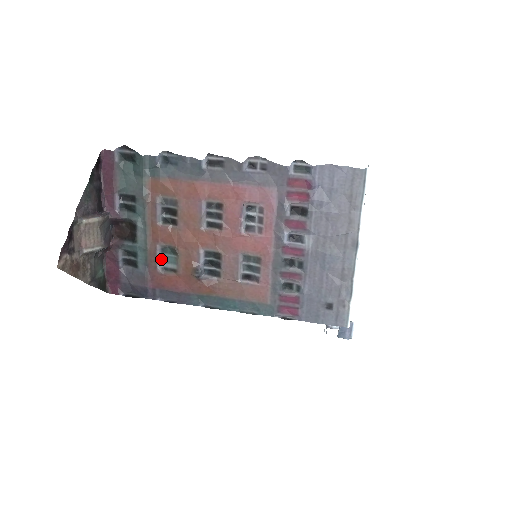
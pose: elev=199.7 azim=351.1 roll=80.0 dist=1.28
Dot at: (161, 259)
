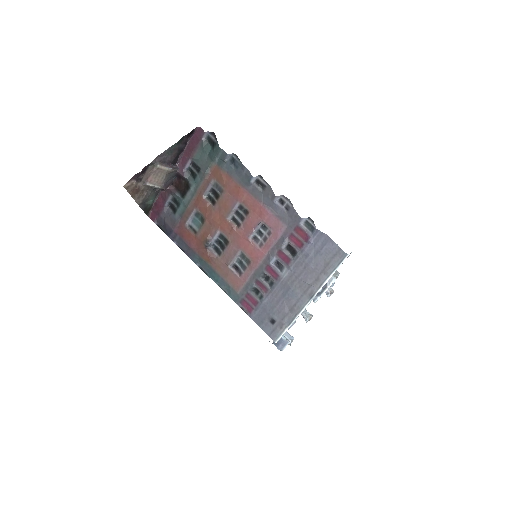
Dot at: (192, 219)
